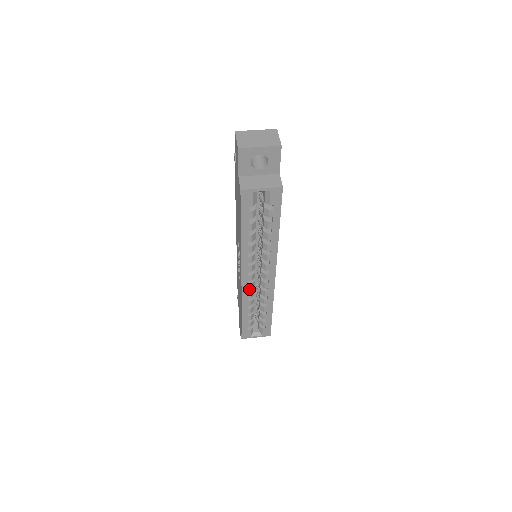
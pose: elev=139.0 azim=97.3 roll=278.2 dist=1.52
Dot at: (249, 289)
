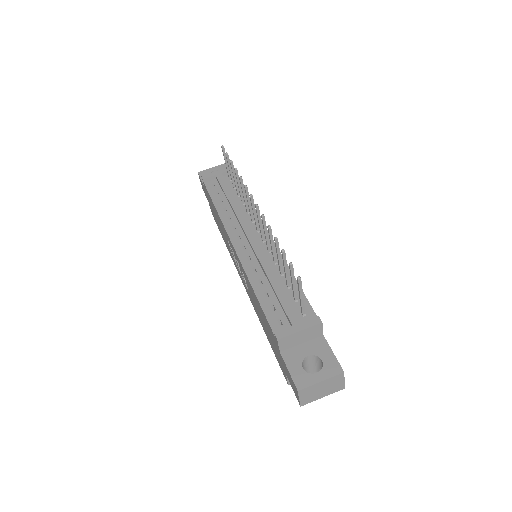
Dot at: occluded
